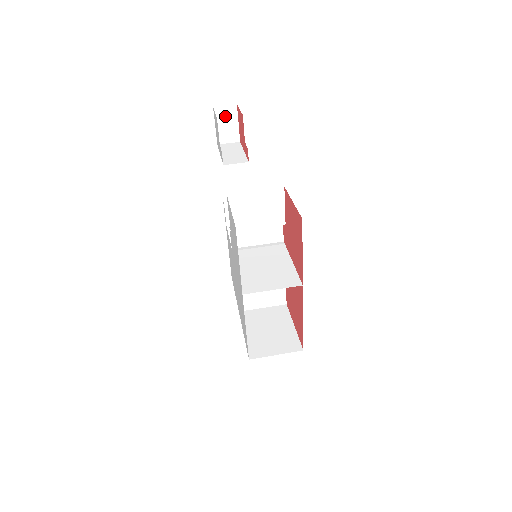
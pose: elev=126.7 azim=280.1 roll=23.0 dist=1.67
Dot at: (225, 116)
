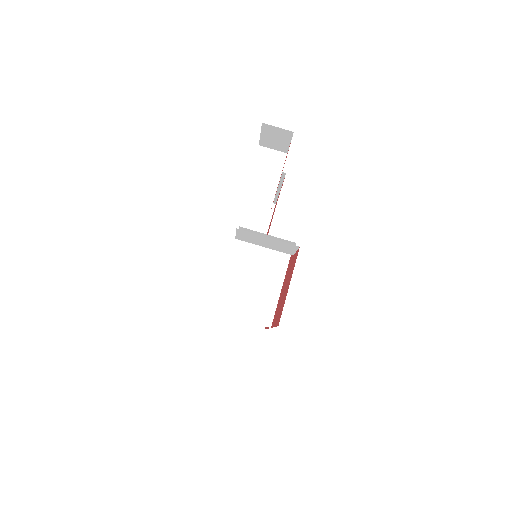
Dot at: (275, 133)
